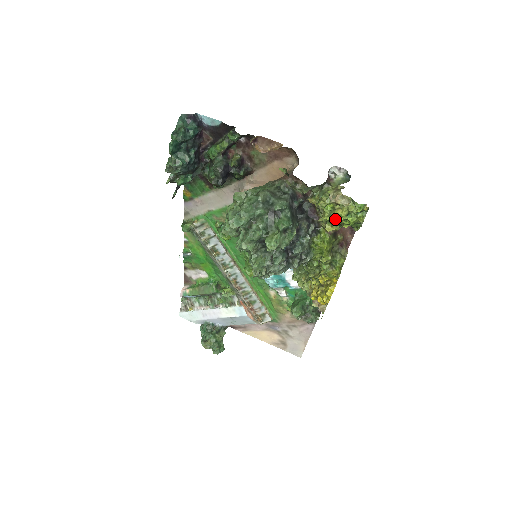
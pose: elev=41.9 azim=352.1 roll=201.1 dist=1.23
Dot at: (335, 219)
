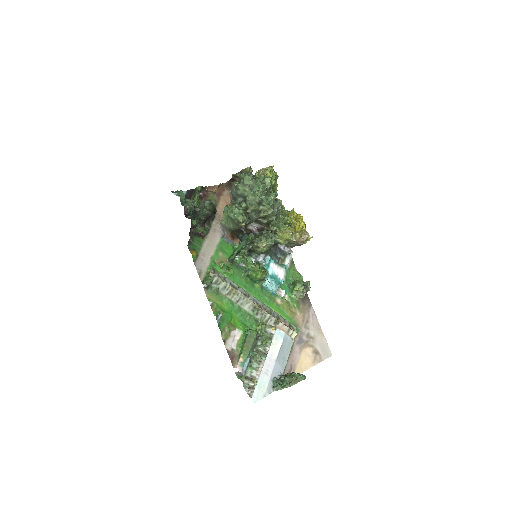
Dot at: occluded
